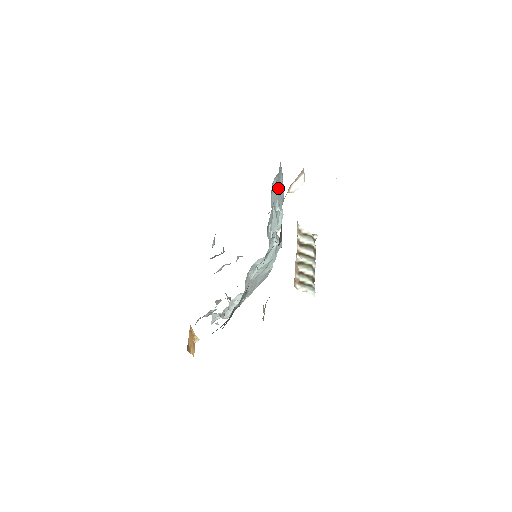
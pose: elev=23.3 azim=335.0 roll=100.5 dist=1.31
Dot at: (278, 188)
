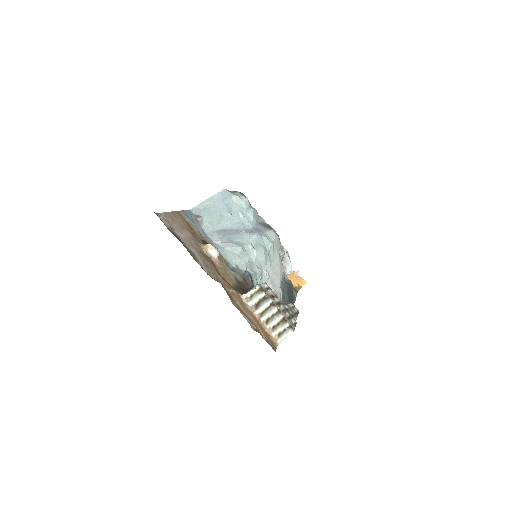
Dot at: (212, 214)
